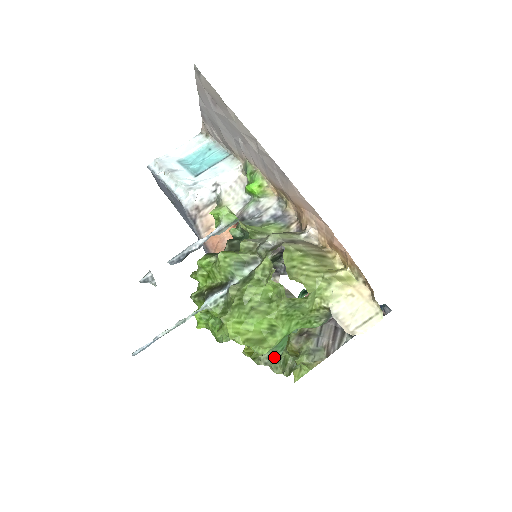
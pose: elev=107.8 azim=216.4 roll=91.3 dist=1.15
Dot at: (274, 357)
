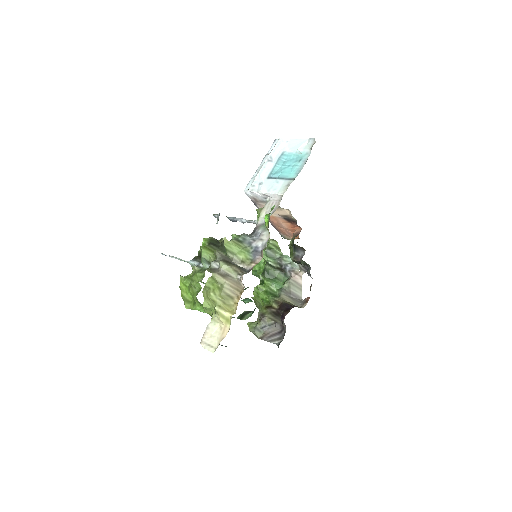
Dot at: occluded
